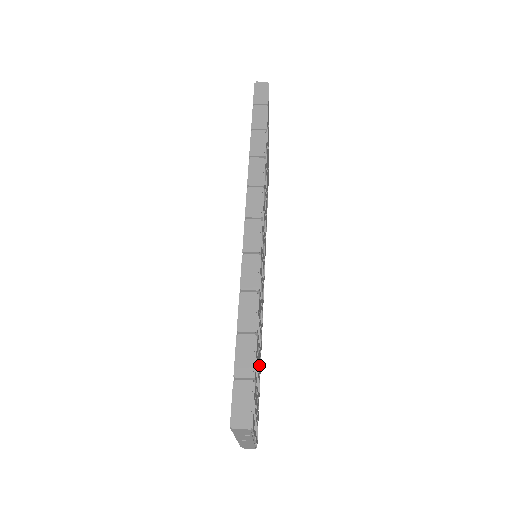
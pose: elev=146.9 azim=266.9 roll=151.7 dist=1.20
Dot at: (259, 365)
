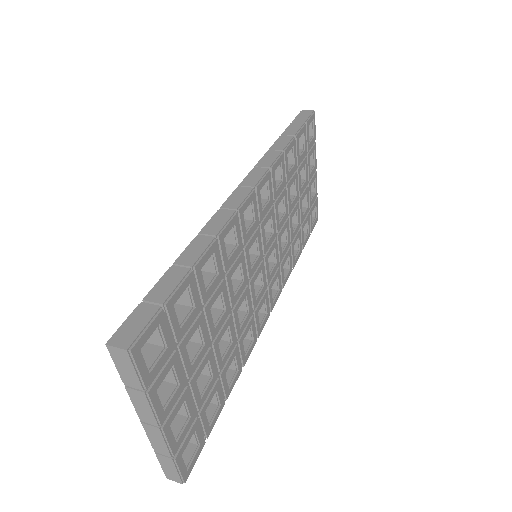
Dot at: (219, 369)
